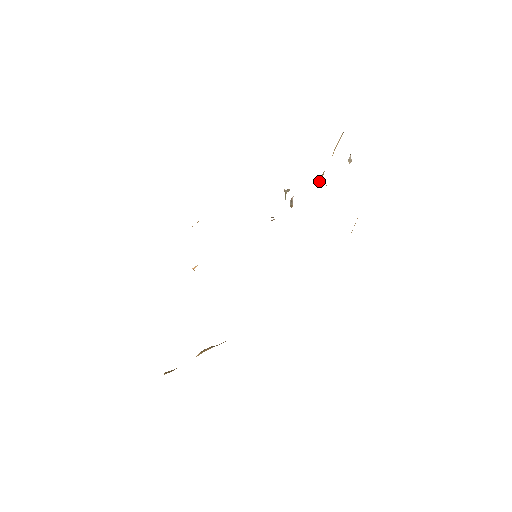
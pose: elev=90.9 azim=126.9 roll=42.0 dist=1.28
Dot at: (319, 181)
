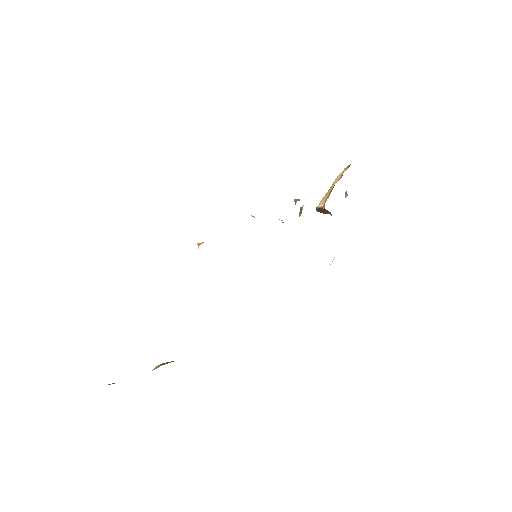
Dot at: (320, 204)
